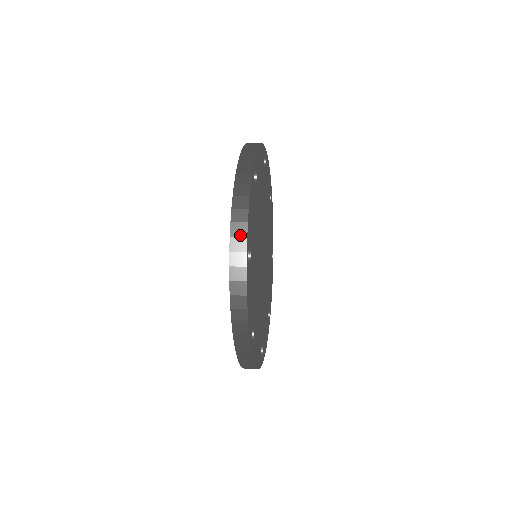
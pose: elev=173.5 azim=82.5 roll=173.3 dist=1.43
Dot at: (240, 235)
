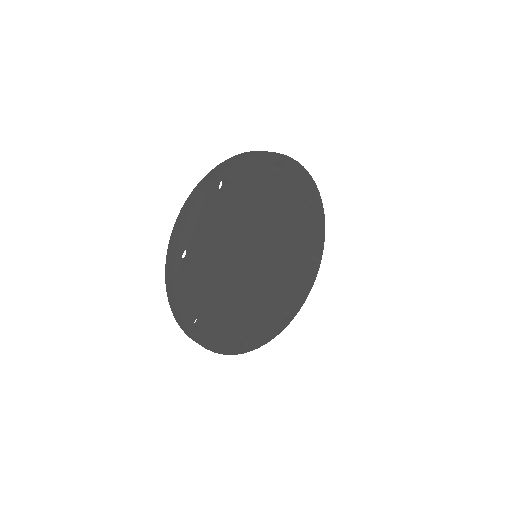
Dot at: (180, 322)
